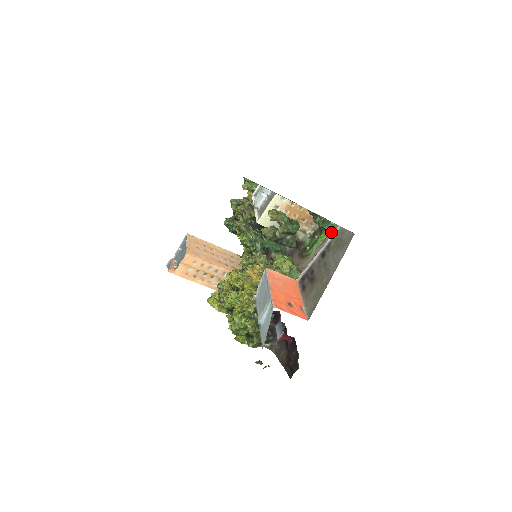
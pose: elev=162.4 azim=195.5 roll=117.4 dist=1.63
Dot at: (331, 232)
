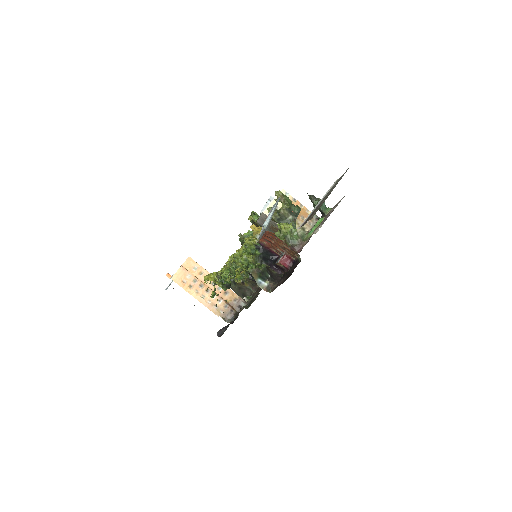
Dot at: occluded
